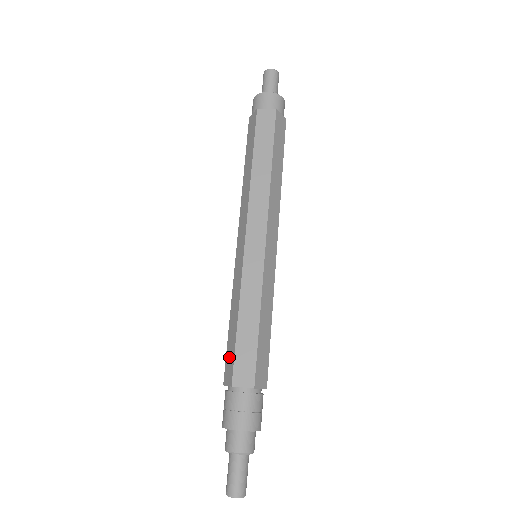
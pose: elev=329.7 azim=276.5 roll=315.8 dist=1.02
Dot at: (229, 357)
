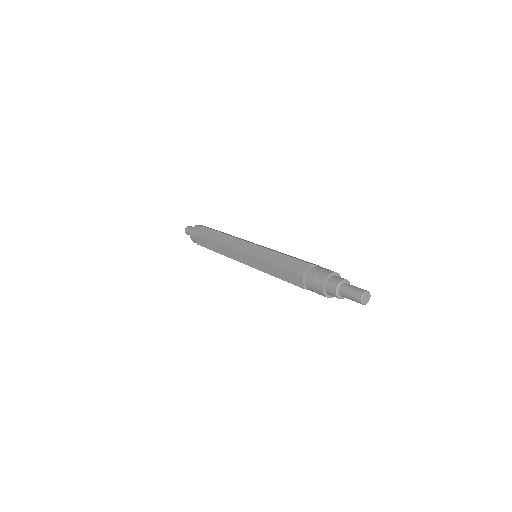
Dot at: (294, 265)
